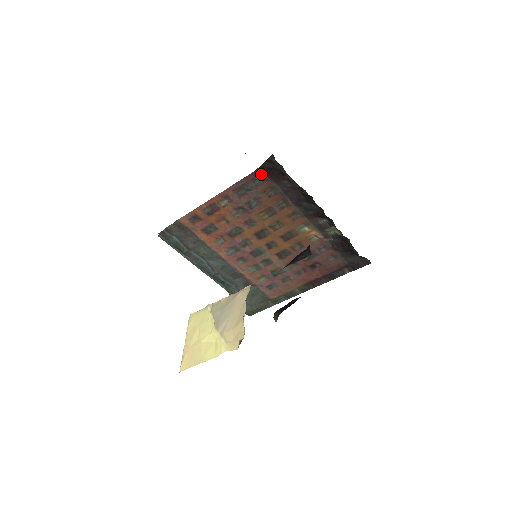
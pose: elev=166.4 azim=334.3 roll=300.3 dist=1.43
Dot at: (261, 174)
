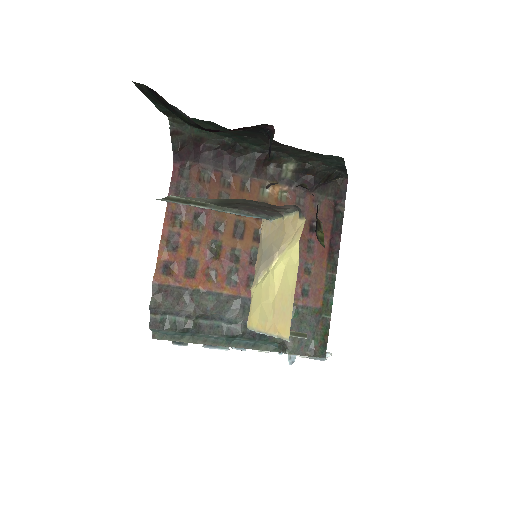
Dot at: (181, 162)
